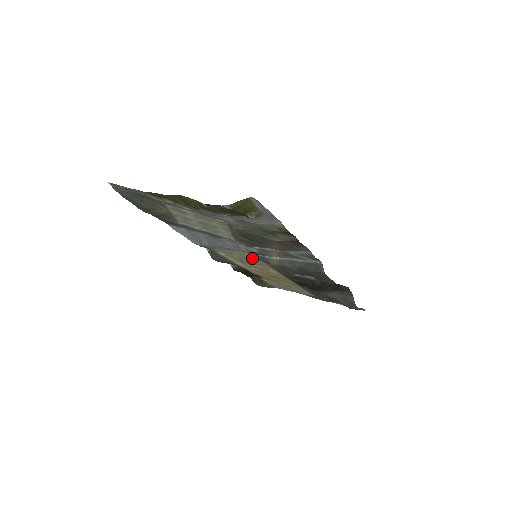
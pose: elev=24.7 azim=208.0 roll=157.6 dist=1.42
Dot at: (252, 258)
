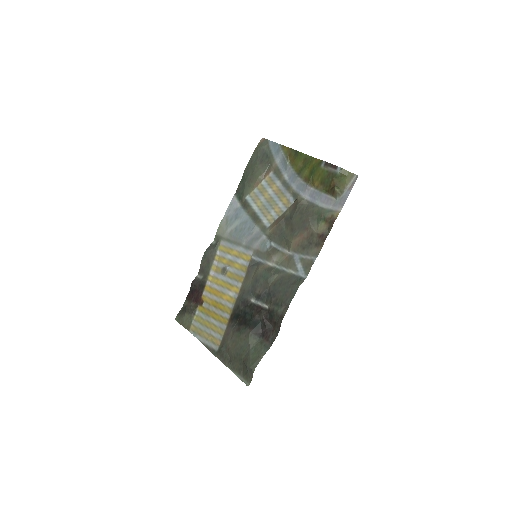
Dot at: (241, 264)
